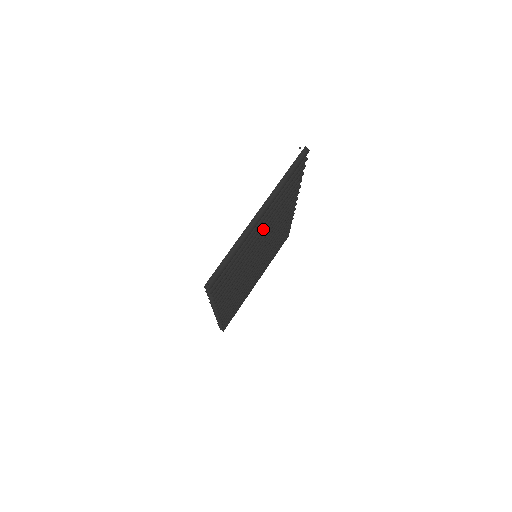
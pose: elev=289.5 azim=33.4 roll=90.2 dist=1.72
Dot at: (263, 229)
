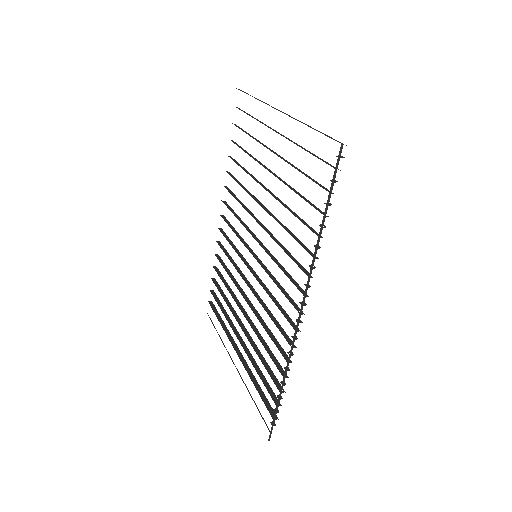
Dot at: occluded
